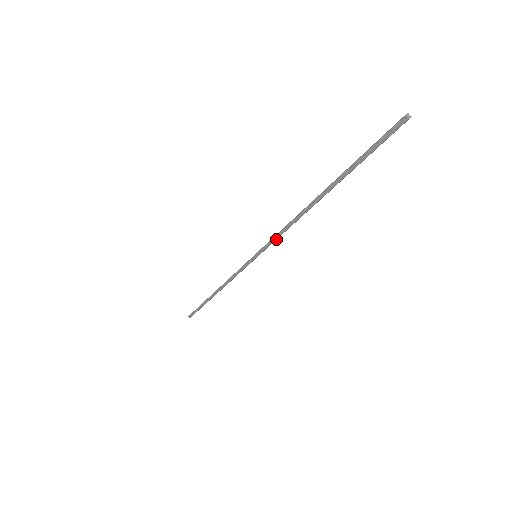
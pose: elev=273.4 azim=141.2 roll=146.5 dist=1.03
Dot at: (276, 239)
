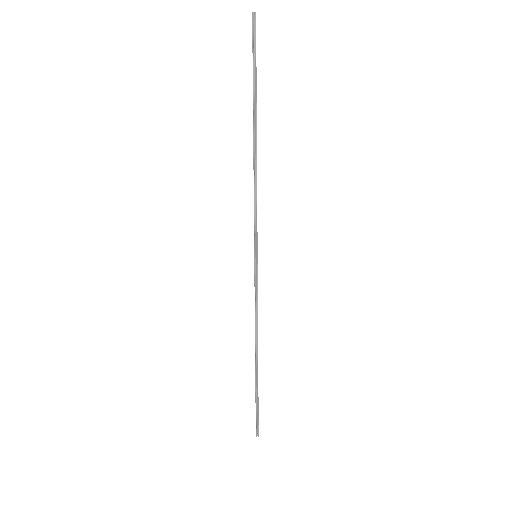
Dot at: occluded
